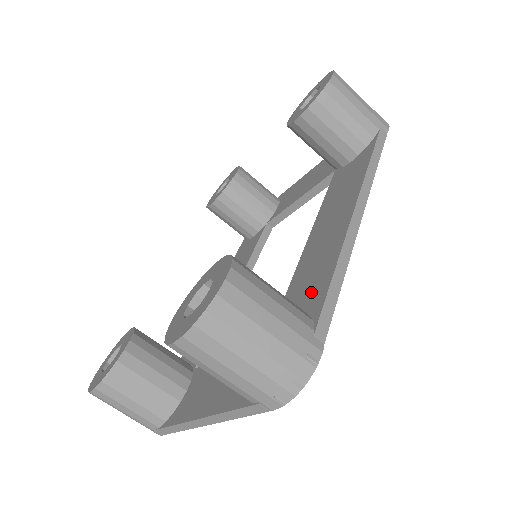
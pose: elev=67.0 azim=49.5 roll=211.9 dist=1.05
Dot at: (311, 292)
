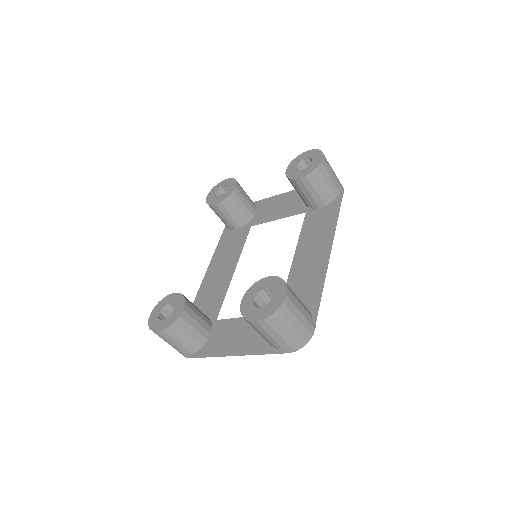
Dot at: (305, 294)
